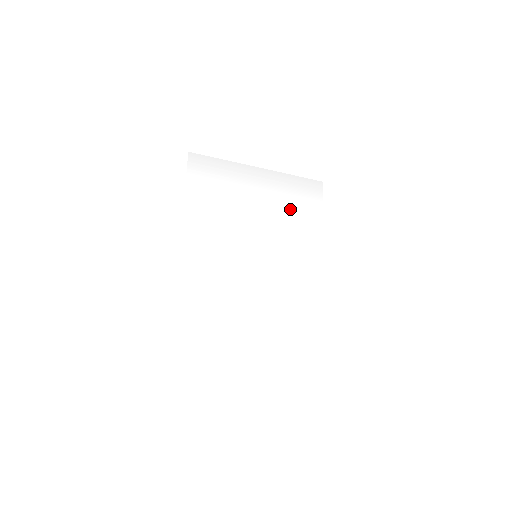
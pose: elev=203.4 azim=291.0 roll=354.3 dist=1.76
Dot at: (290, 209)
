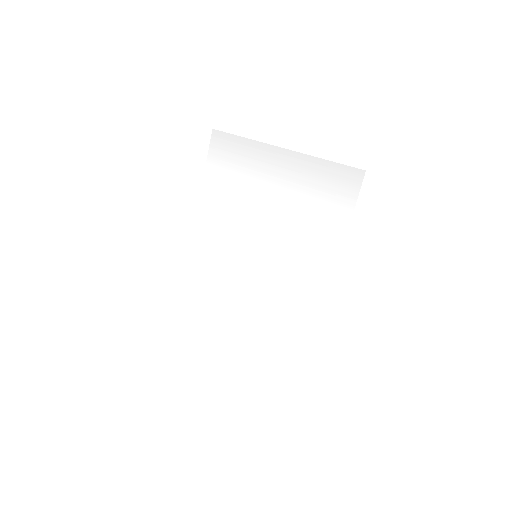
Dot at: (307, 207)
